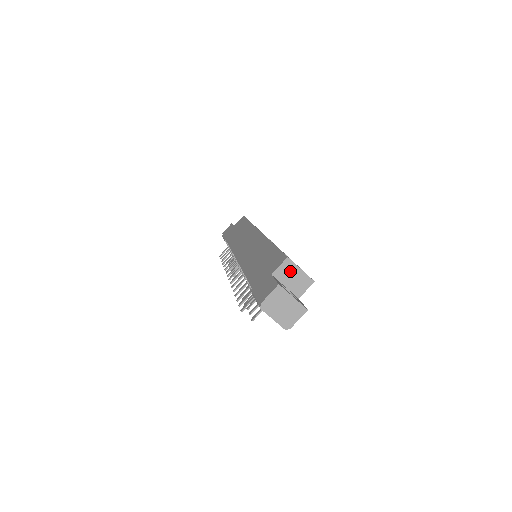
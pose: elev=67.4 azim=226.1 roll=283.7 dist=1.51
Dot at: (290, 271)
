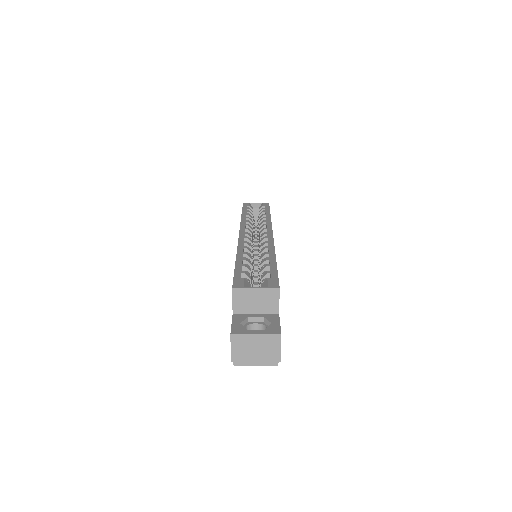
Dot at: (247, 298)
